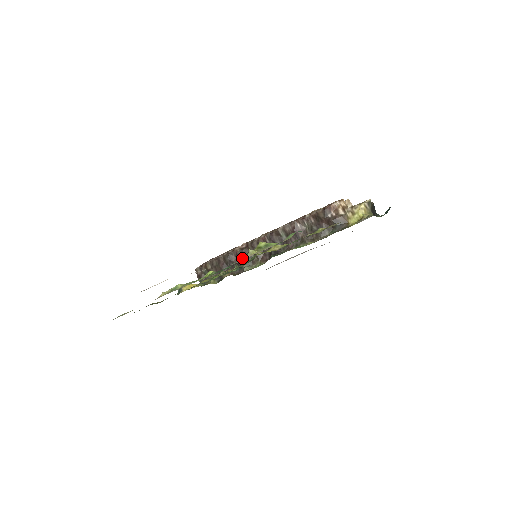
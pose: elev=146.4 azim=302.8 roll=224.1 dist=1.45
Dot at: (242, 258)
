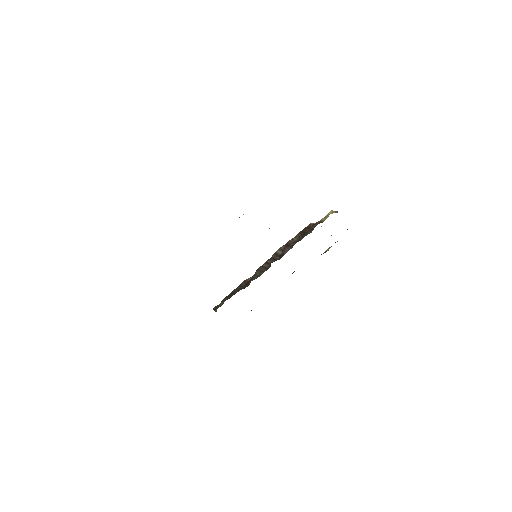
Dot at: occluded
